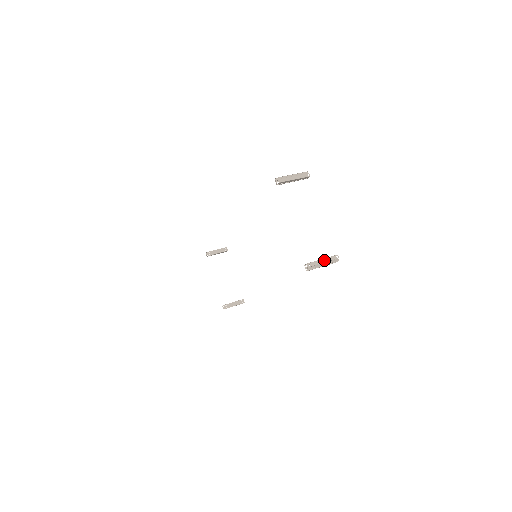
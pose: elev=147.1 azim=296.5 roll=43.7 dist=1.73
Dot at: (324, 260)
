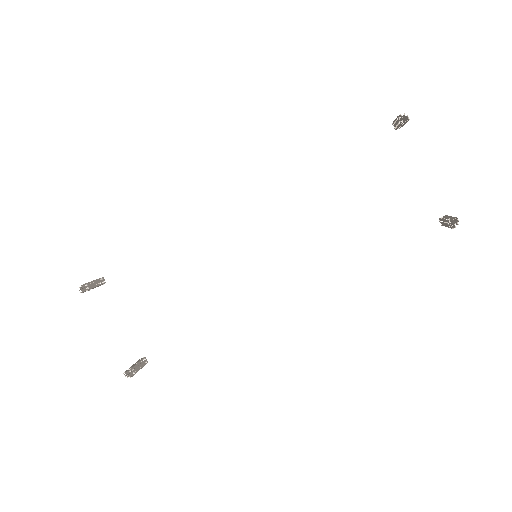
Dot at: occluded
